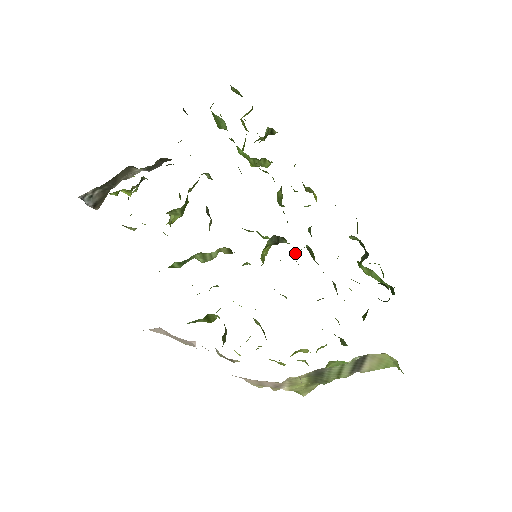
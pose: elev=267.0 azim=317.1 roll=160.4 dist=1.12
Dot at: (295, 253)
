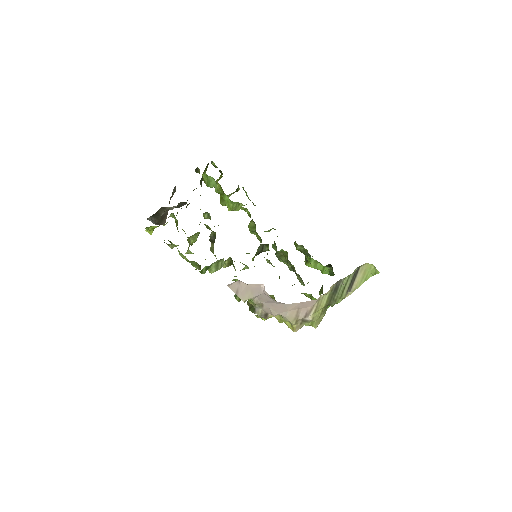
Dot at: occluded
